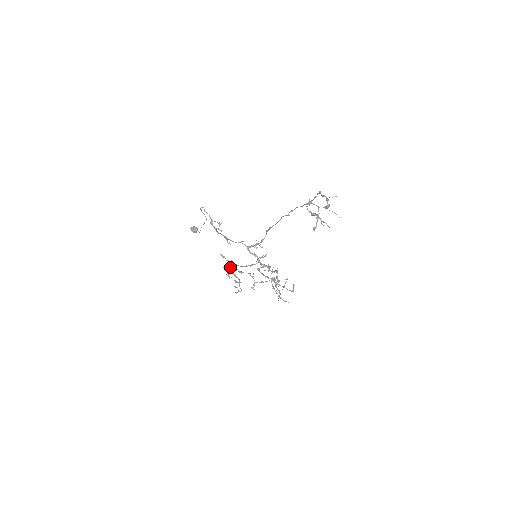
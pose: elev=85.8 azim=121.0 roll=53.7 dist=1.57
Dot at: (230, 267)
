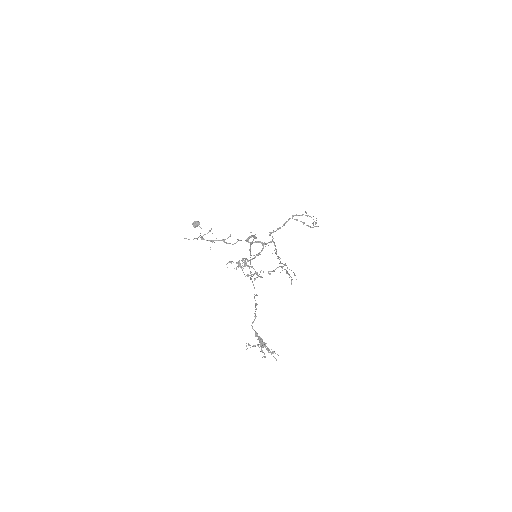
Dot at: (242, 261)
